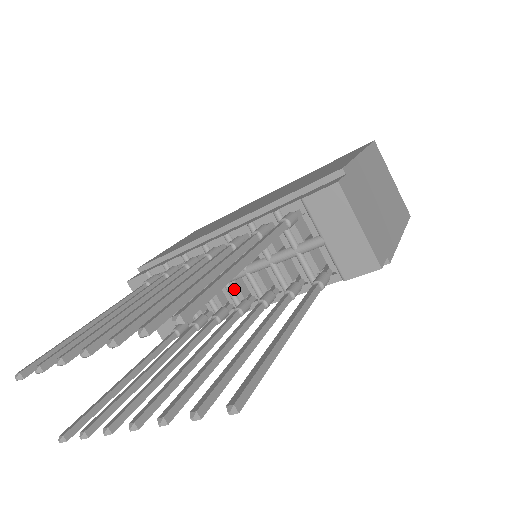
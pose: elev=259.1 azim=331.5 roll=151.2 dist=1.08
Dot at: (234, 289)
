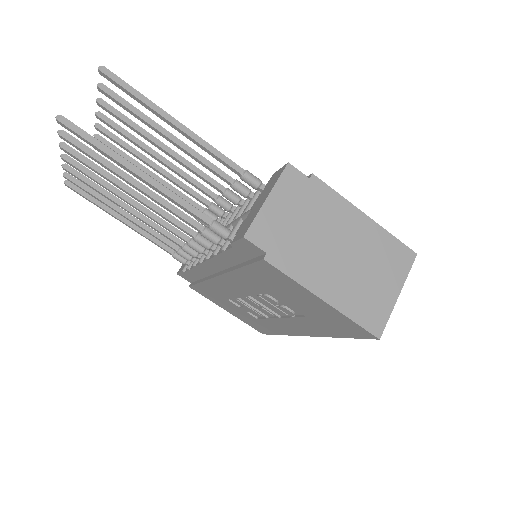
Dot at: occluded
